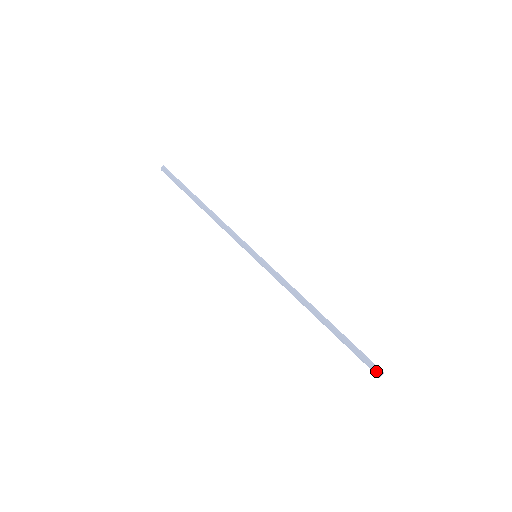
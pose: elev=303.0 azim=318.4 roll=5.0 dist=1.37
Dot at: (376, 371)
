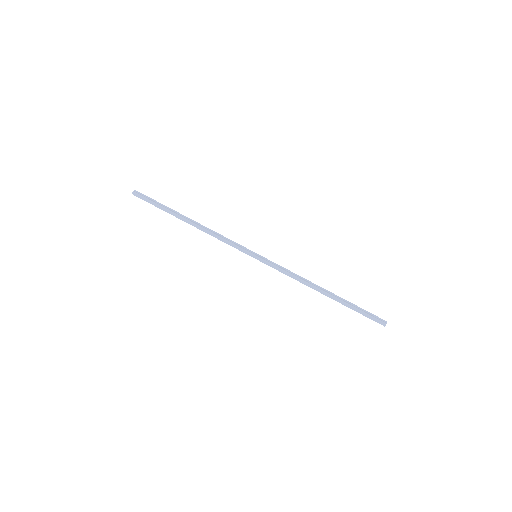
Dot at: (382, 322)
